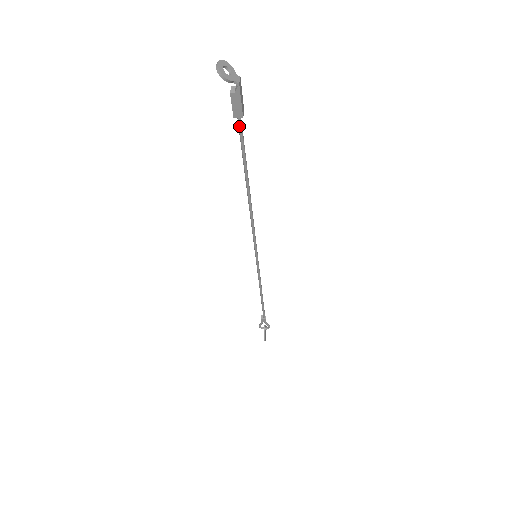
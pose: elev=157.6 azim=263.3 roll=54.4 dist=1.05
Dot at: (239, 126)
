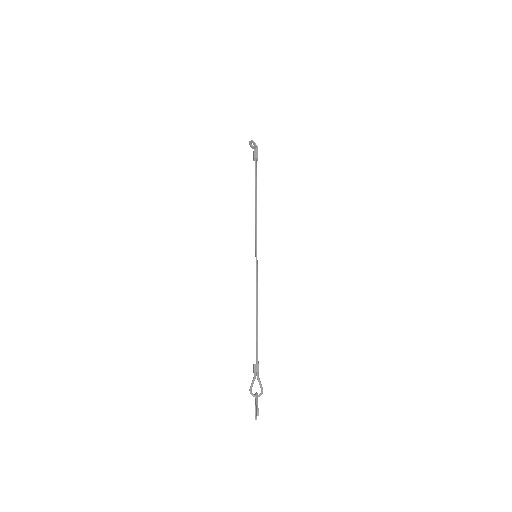
Dot at: (255, 163)
